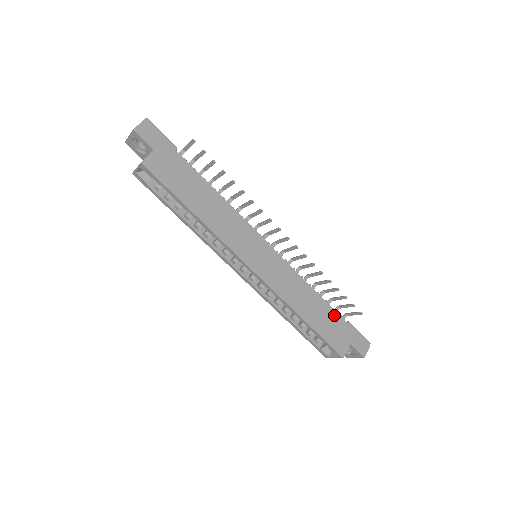
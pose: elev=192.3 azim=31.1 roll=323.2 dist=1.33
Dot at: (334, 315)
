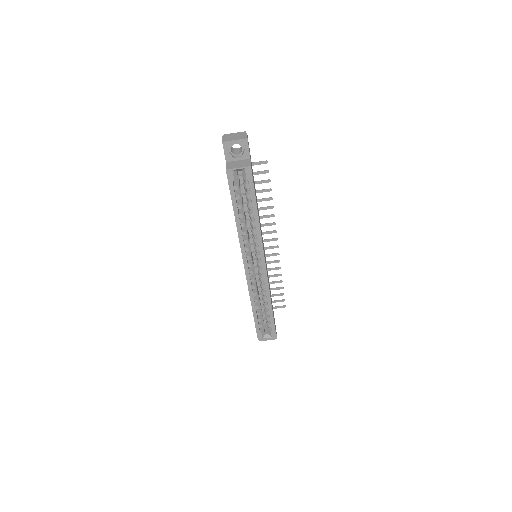
Dot at: occluded
